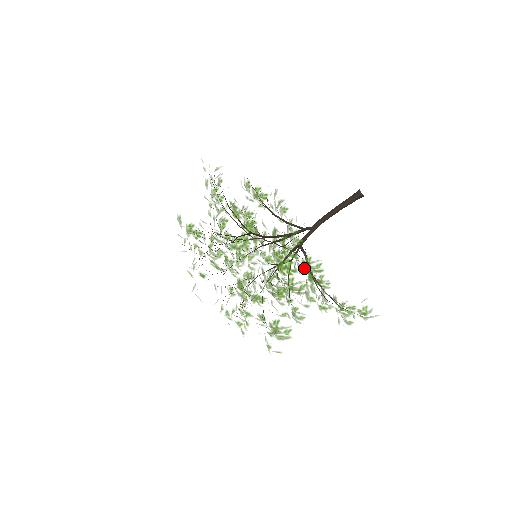
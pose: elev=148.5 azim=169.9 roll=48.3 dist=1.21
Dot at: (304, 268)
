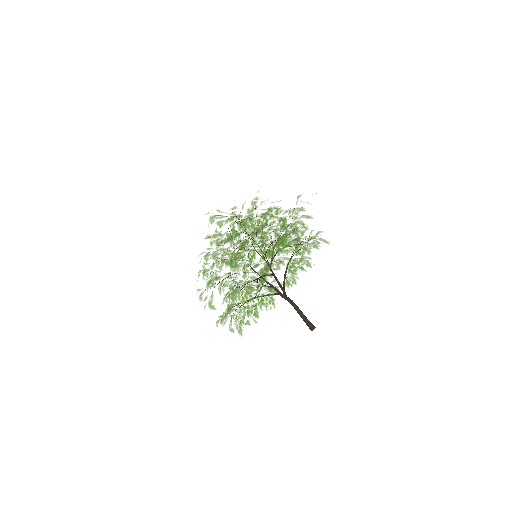
Dot at: occluded
